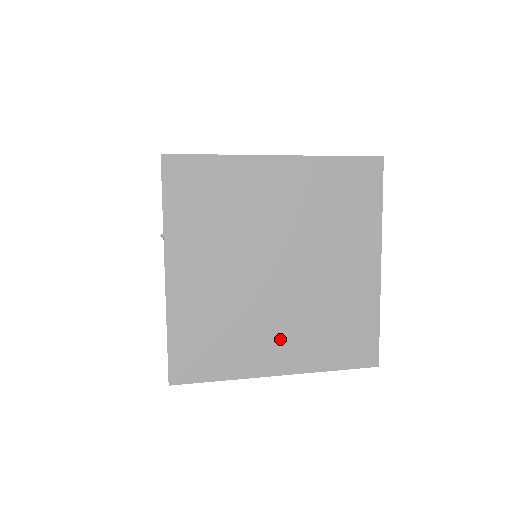
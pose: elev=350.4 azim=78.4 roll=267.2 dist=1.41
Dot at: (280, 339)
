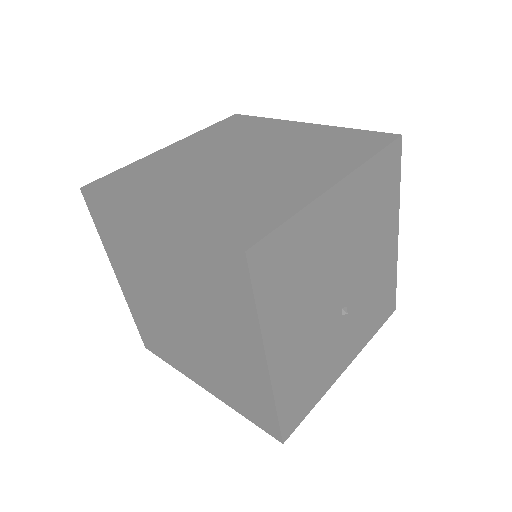
Dot at: (198, 366)
